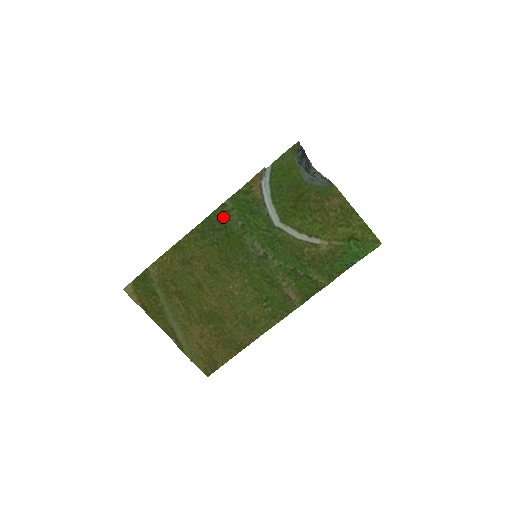
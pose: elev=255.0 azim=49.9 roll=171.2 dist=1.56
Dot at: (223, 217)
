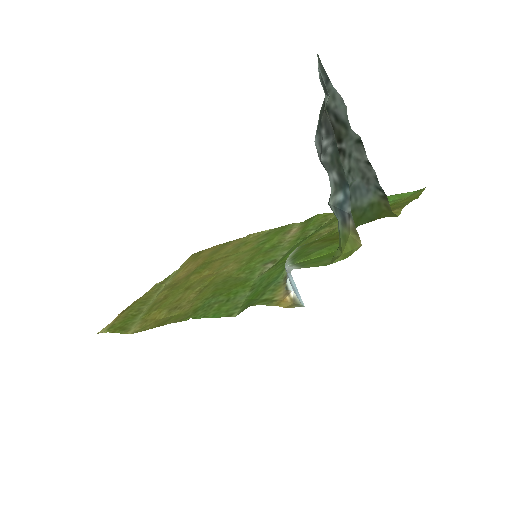
Dot at: (226, 308)
